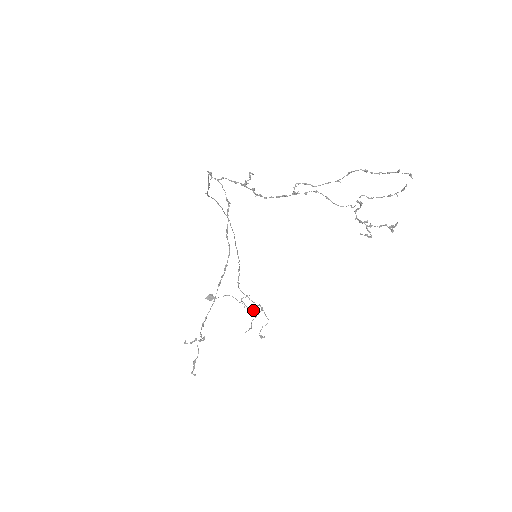
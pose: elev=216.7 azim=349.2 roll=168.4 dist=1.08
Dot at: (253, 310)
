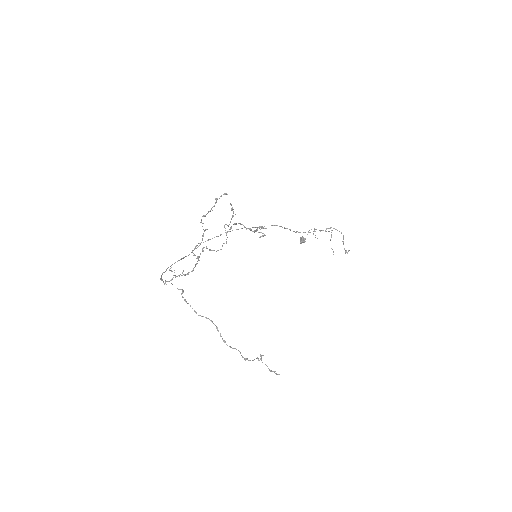
Dot at: occluded
